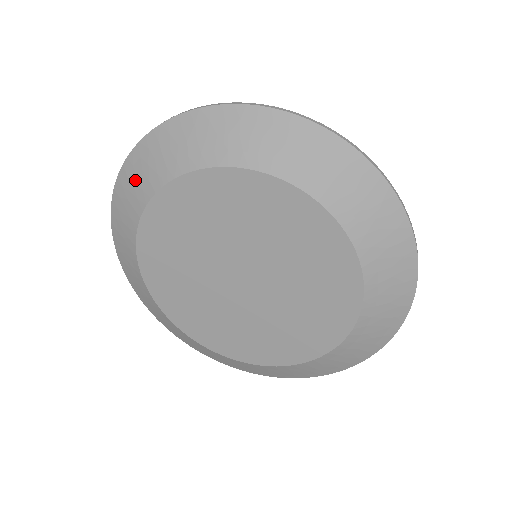
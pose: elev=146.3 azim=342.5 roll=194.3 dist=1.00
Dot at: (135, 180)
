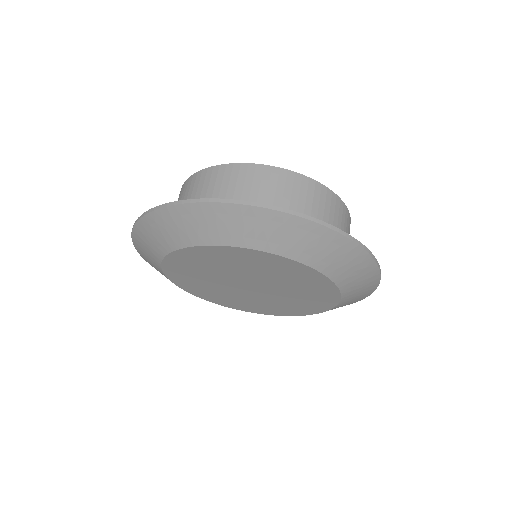
Dot at: occluded
